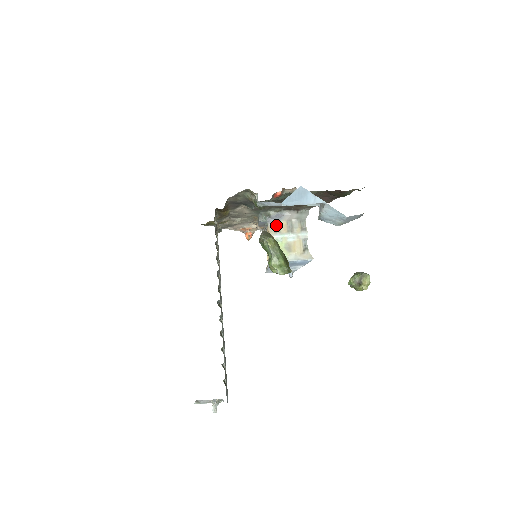
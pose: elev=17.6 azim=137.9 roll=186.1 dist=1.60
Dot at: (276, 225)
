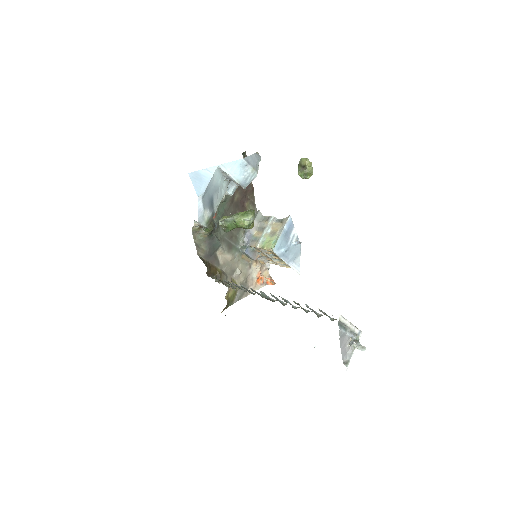
Dot at: (254, 240)
